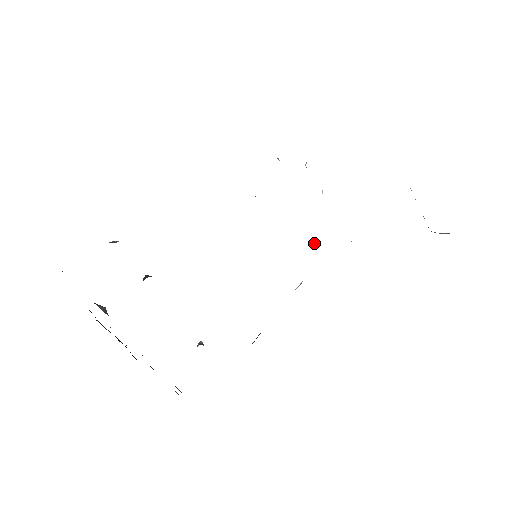
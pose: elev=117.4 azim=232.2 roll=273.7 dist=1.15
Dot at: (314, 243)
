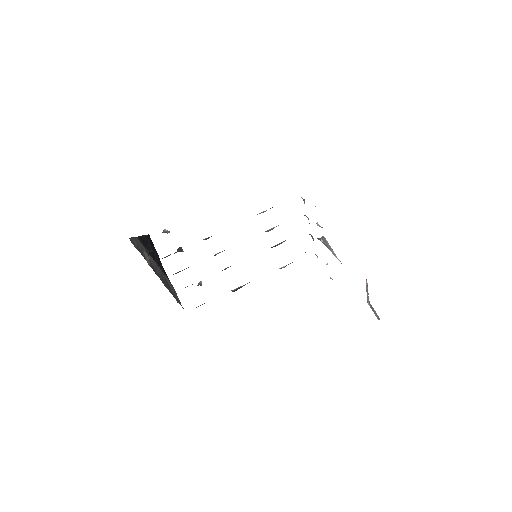
Dot at: occluded
